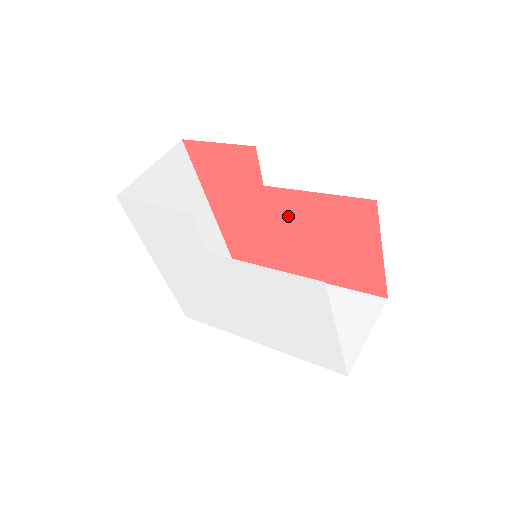
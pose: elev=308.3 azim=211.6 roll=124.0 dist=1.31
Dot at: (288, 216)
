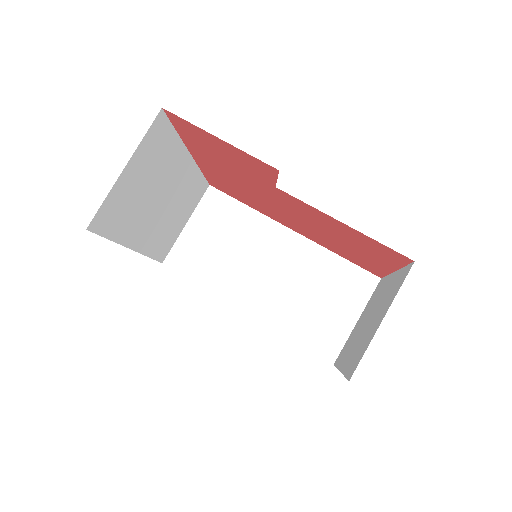
Dot at: (297, 210)
